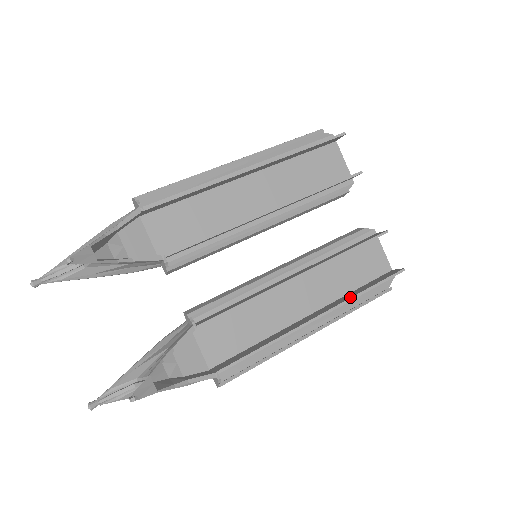
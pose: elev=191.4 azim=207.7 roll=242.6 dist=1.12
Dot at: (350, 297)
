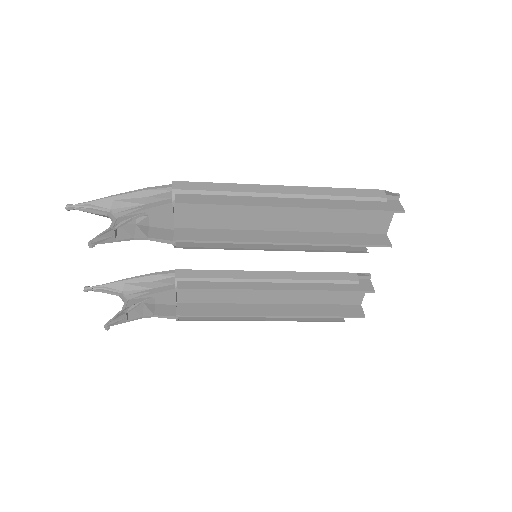
Dot at: (307, 315)
